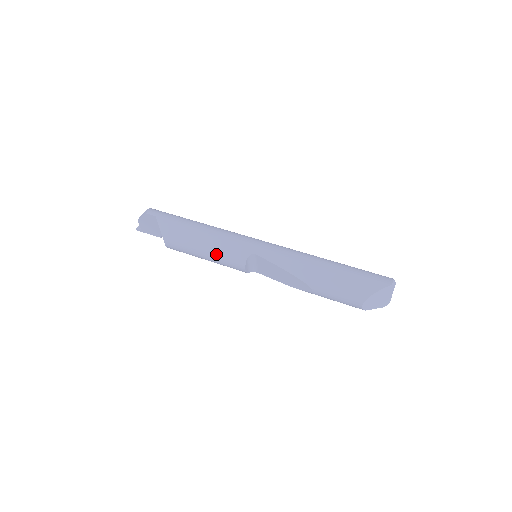
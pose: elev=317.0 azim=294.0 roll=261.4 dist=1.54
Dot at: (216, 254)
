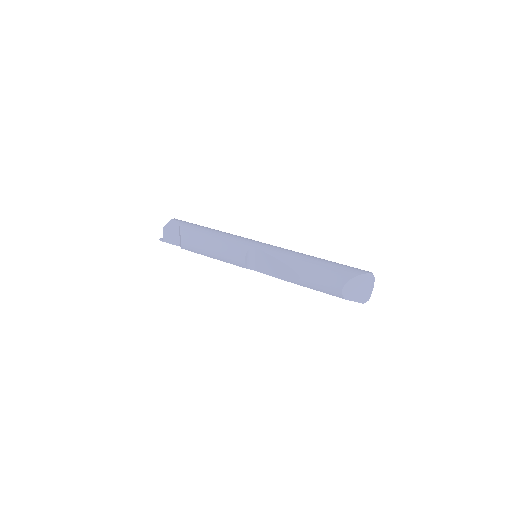
Dot at: (222, 248)
